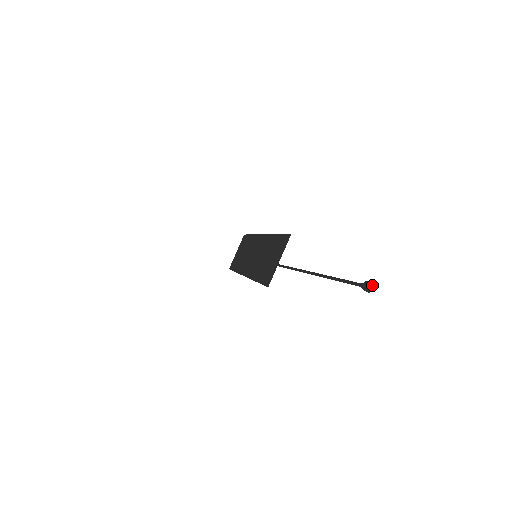
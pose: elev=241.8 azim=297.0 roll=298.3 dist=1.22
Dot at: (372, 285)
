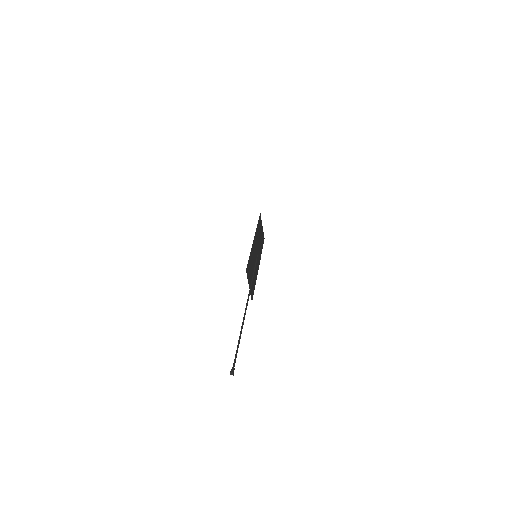
Dot at: (232, 373)
